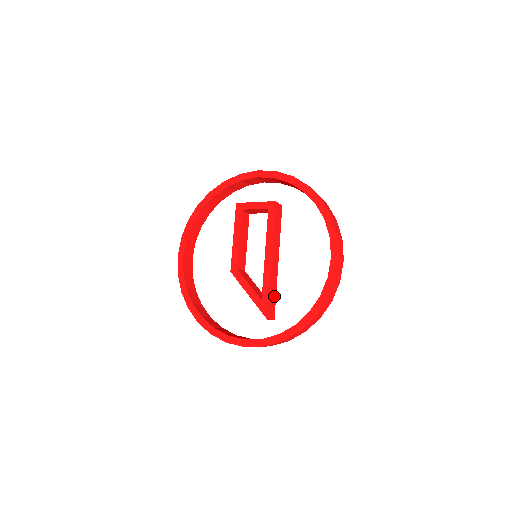
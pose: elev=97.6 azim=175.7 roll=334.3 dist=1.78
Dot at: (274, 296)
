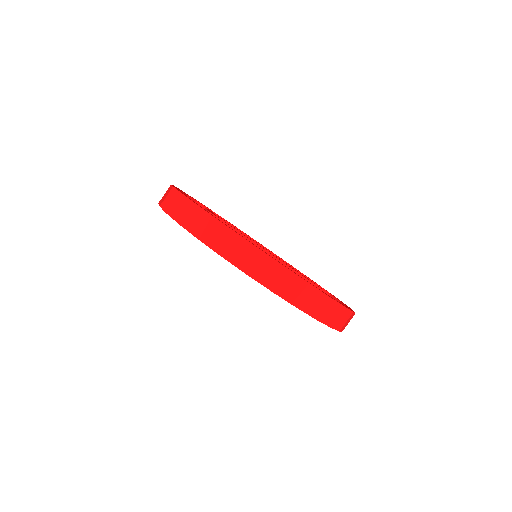
Dot at: occluded
